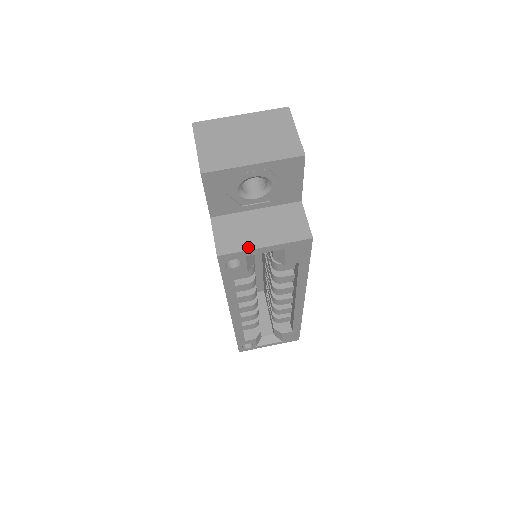
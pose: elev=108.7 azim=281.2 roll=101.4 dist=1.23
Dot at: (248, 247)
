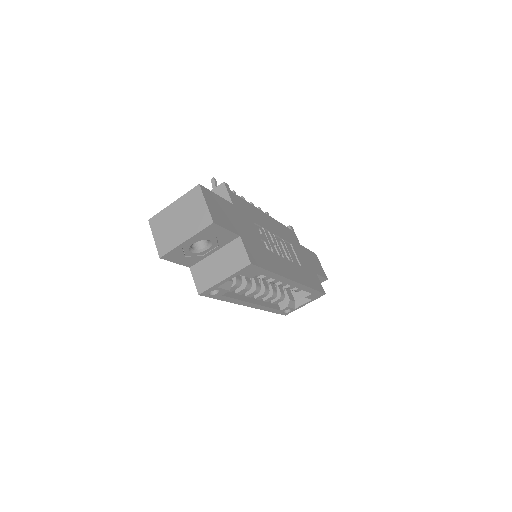
Dot at: (214, 283)
